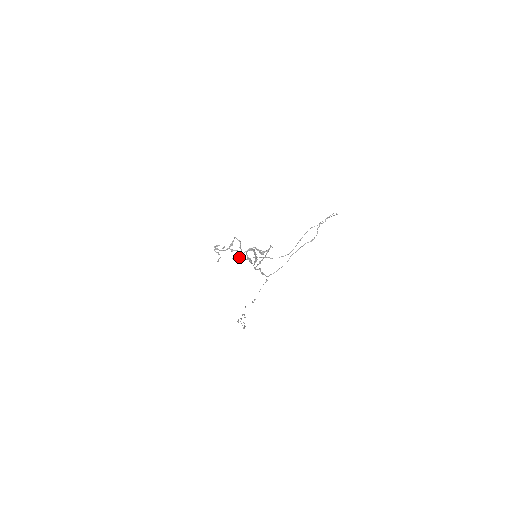
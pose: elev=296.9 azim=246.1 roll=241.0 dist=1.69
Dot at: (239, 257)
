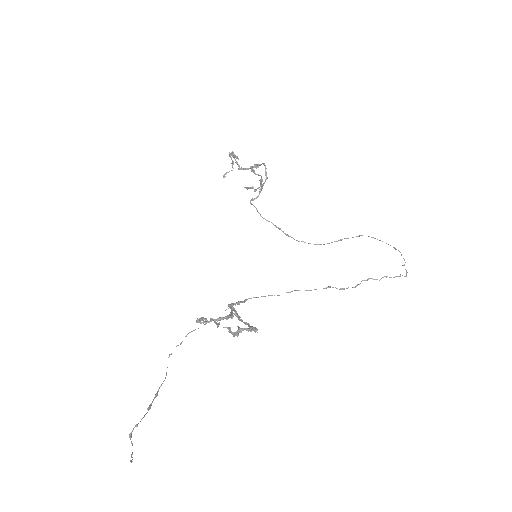
Dot at: (201, 320)
